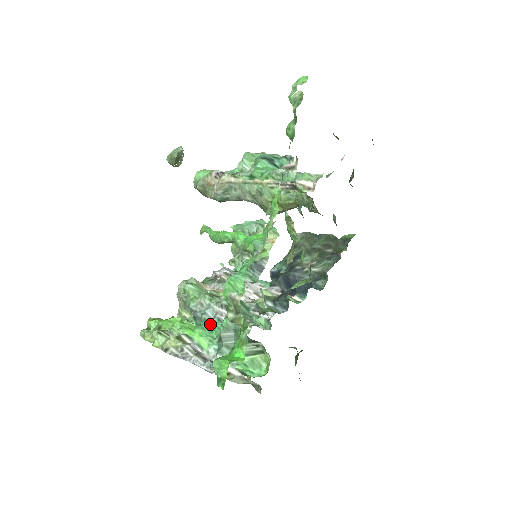
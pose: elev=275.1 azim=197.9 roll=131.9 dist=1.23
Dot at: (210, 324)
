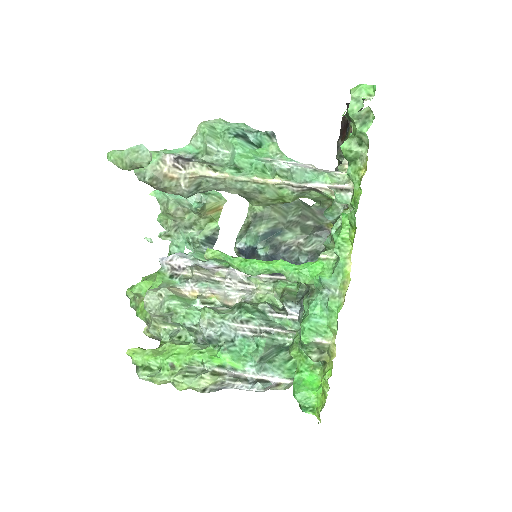
Dot at: (236, 344)
